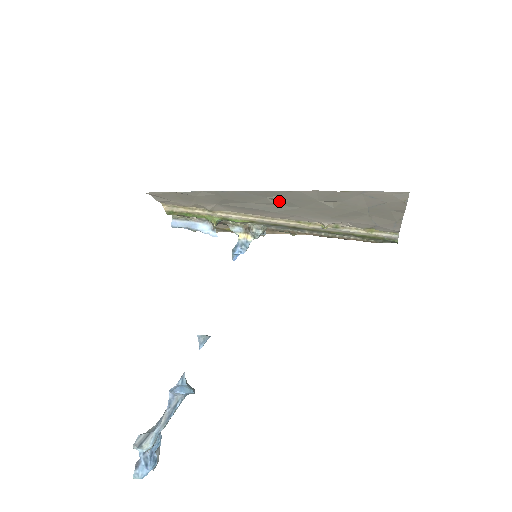
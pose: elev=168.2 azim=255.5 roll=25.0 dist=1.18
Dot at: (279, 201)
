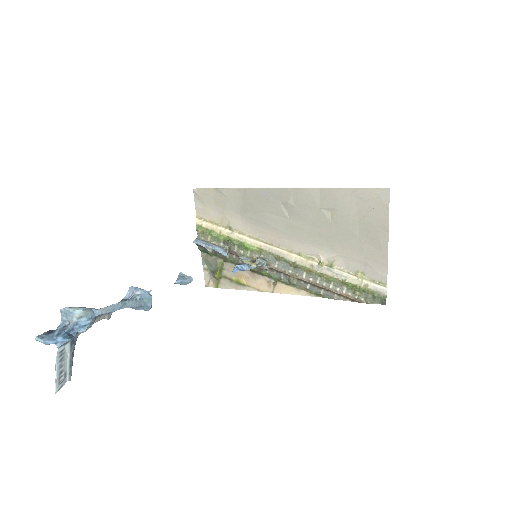
Dot at: (289, 210)
